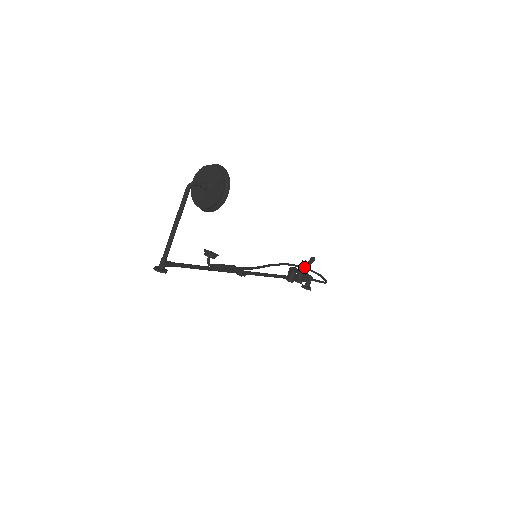
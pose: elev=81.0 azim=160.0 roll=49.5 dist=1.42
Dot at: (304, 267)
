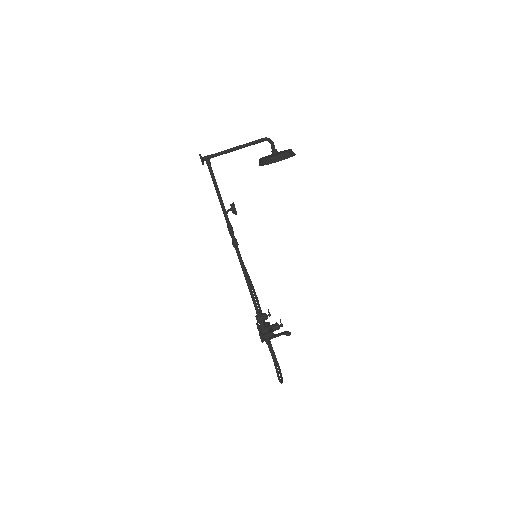
Dot at: (276, 325)
